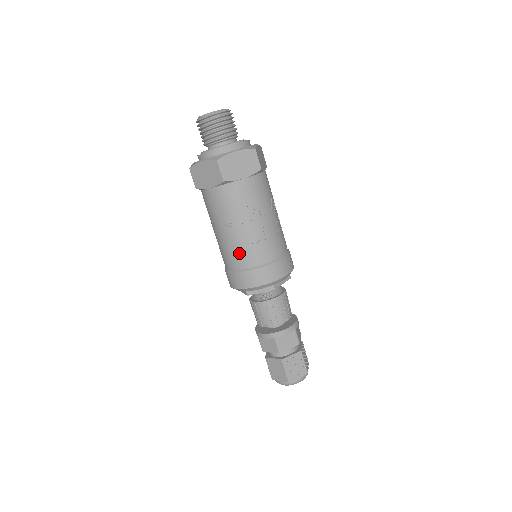
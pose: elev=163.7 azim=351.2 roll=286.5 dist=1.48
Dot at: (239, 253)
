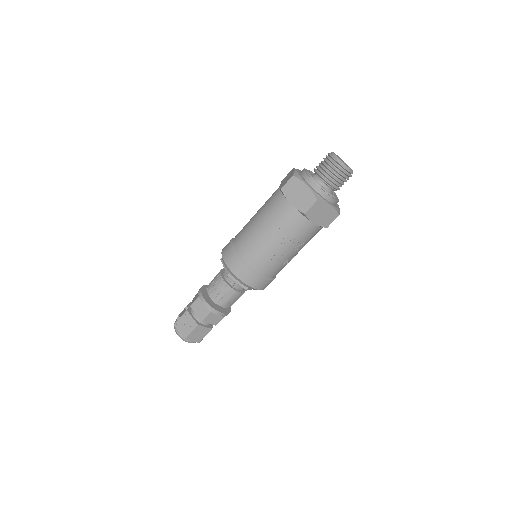
Dot at: (257, 254)
